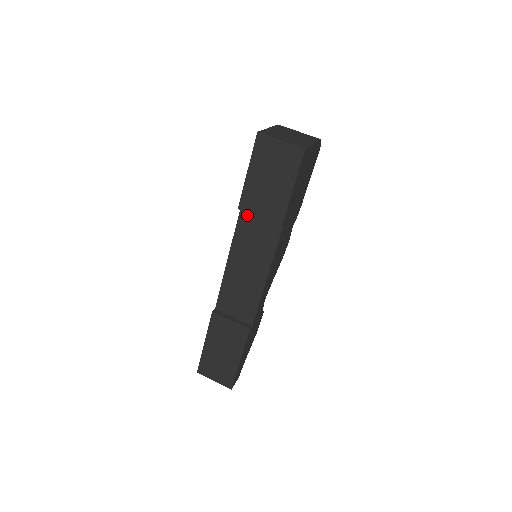
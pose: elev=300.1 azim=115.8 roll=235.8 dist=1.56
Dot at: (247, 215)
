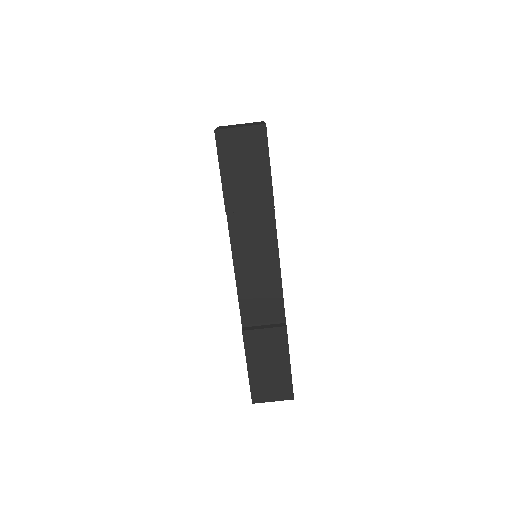
Dot at: (235, 216)
